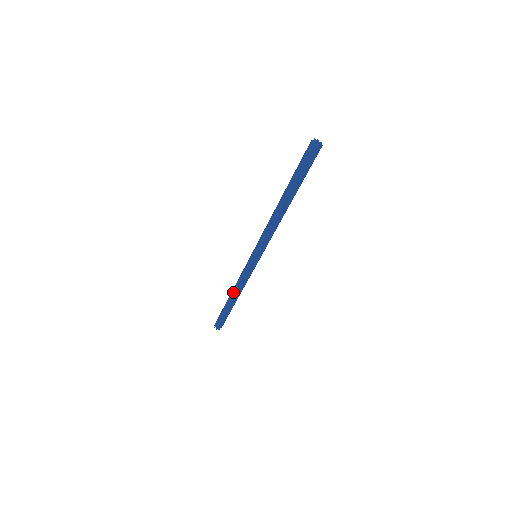
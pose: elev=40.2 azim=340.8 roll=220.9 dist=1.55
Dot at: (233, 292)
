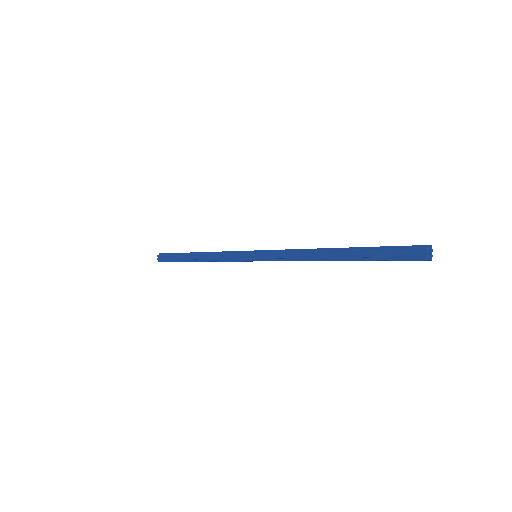
Dot at: occluded
